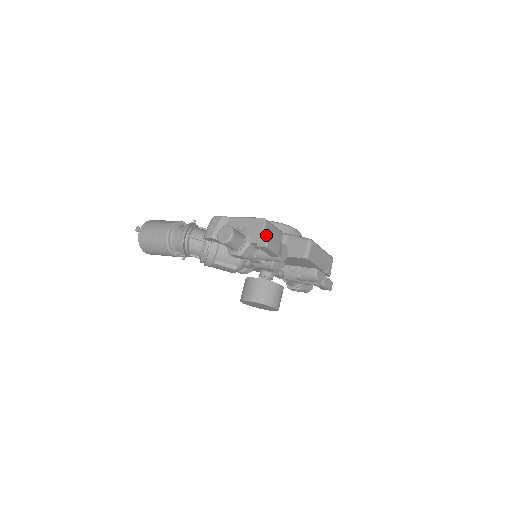
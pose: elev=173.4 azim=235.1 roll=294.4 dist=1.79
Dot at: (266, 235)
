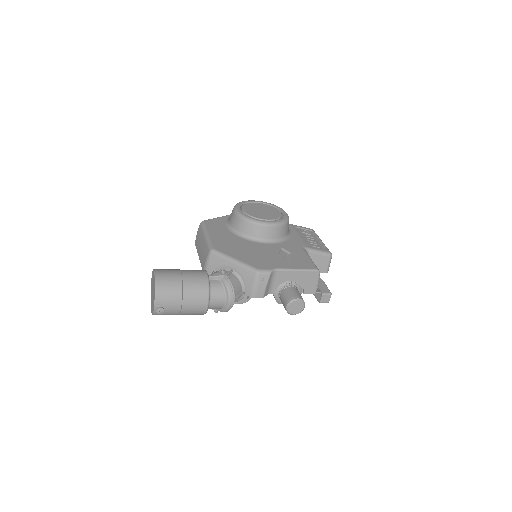
Dot at: occluded
